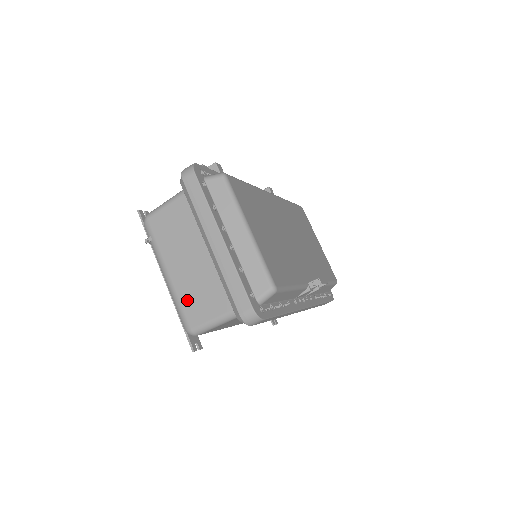
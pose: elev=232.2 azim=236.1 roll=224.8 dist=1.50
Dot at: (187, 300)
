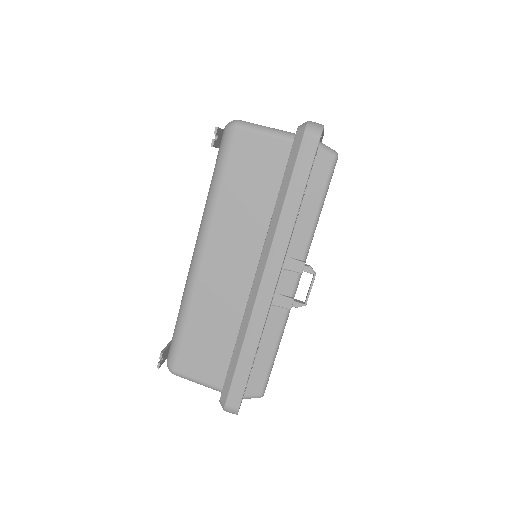
Dot at: occluded
